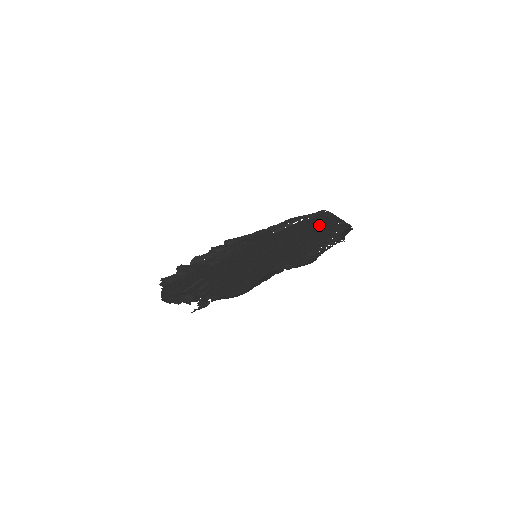
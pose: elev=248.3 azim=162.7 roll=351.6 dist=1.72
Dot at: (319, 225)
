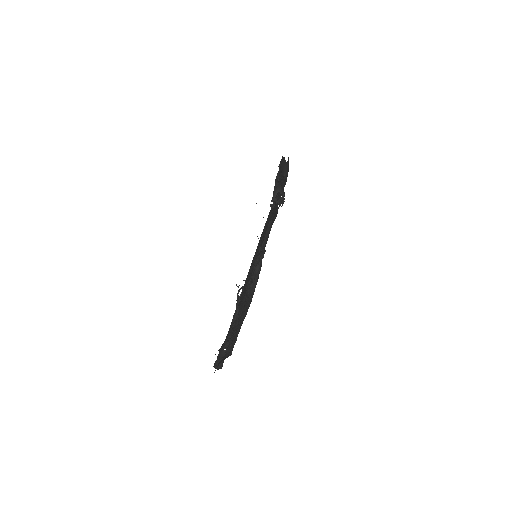
Dot at: occluded
